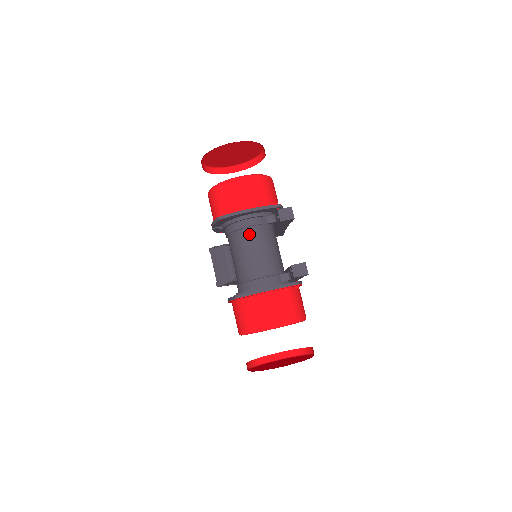
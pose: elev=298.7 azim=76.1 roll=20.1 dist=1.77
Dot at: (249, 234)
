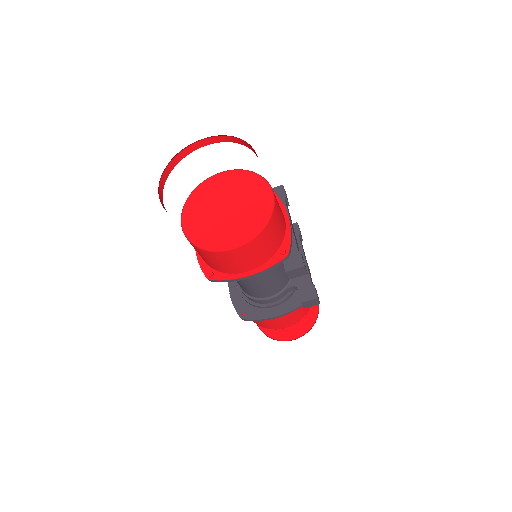
Dot at: occluded
